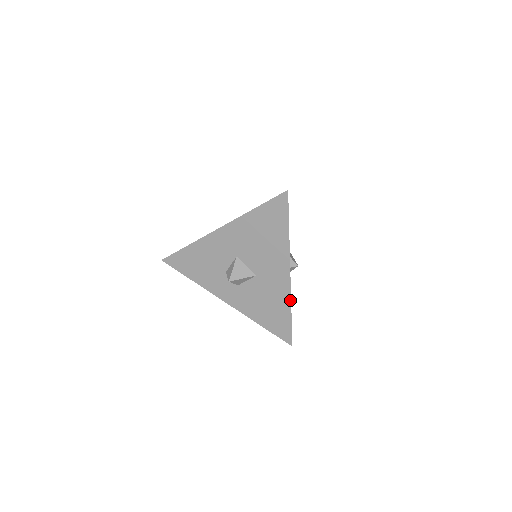
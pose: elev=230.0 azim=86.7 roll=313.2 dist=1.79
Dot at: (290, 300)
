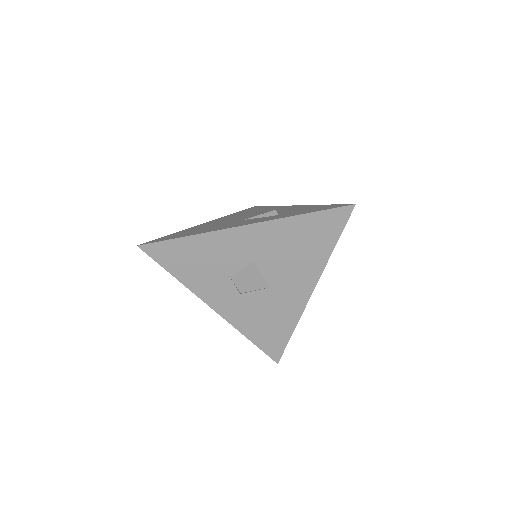
Dot at: (299, 319)
